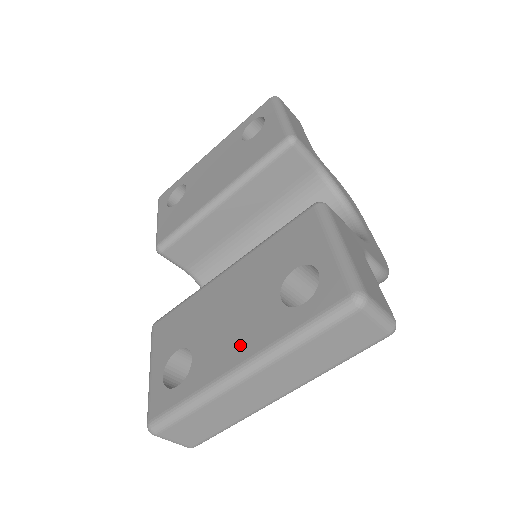
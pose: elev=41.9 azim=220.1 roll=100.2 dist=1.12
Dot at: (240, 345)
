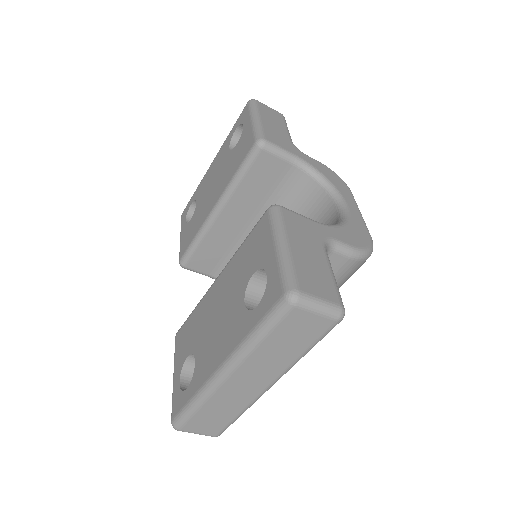
Dot at: (220, 348)
